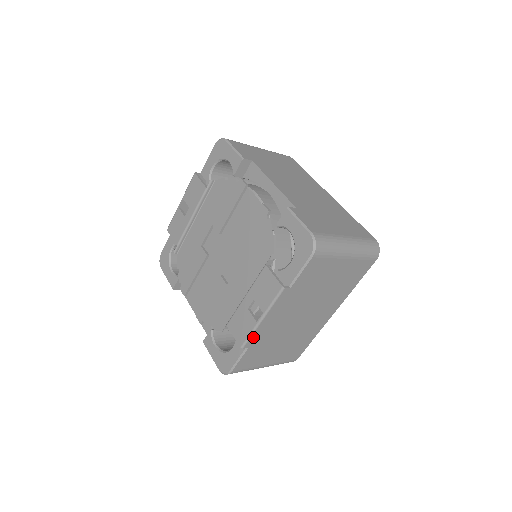
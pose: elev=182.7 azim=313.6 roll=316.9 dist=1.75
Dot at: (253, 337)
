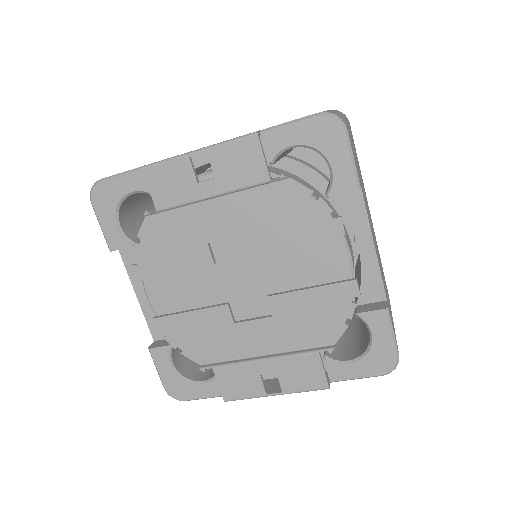
Dot at: occluded
